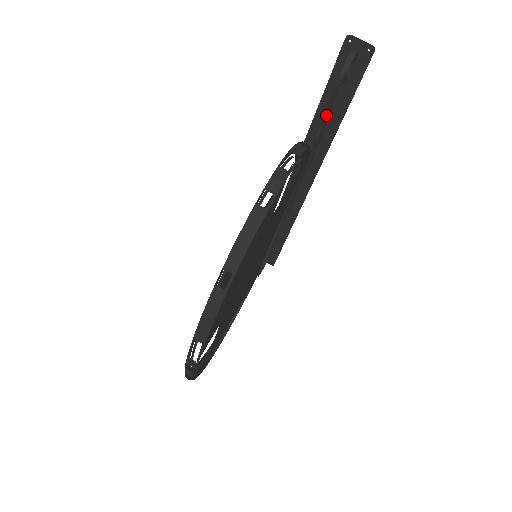
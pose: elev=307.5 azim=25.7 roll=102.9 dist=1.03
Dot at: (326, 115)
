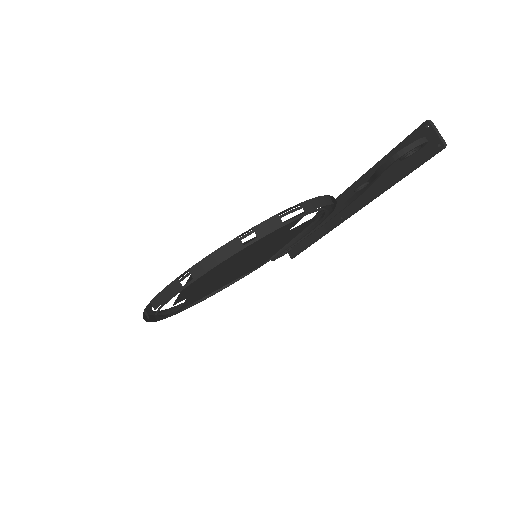
Dot at: (374, 177)
